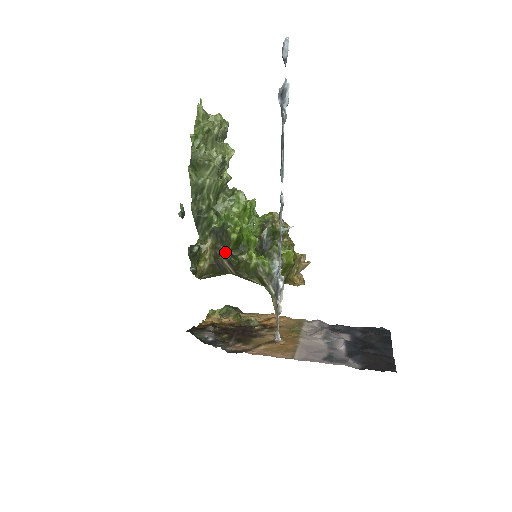
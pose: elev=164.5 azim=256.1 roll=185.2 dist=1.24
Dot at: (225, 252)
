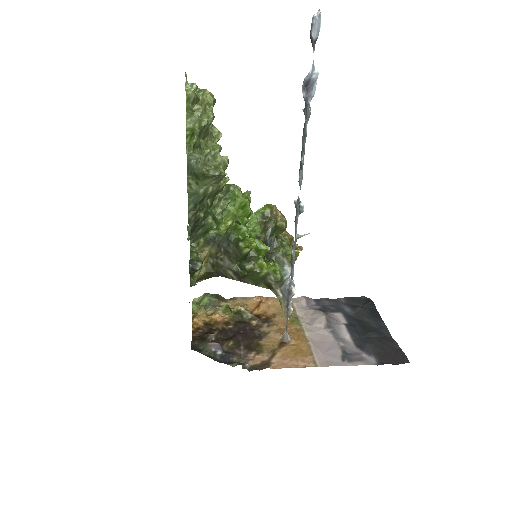
Dot at: (231, 263)
